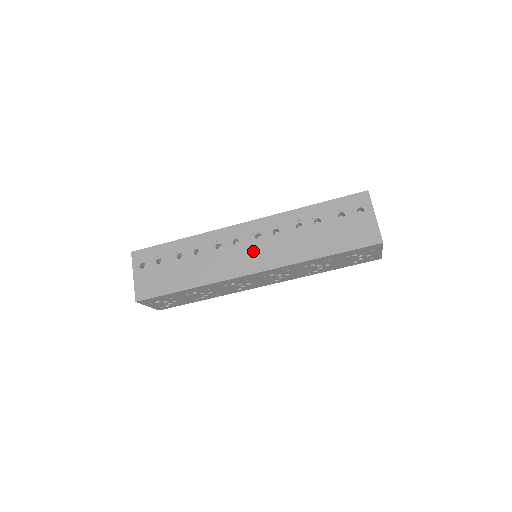
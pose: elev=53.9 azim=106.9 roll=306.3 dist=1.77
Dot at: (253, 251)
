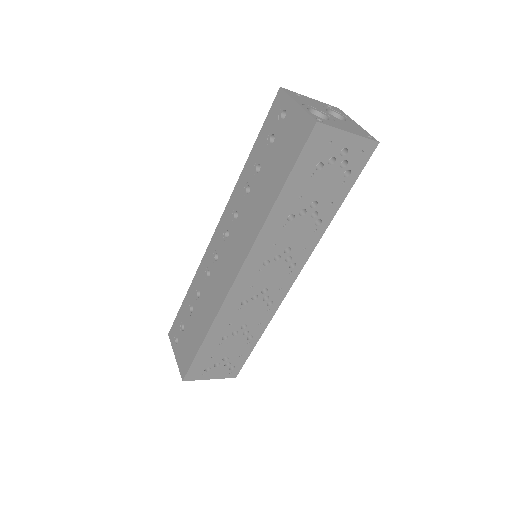
Dot at: (229, 253)
